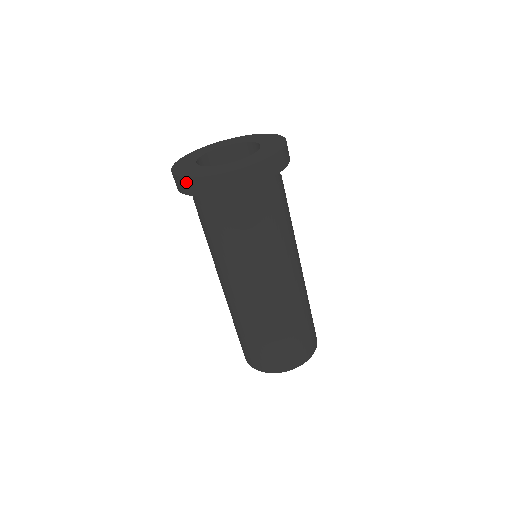
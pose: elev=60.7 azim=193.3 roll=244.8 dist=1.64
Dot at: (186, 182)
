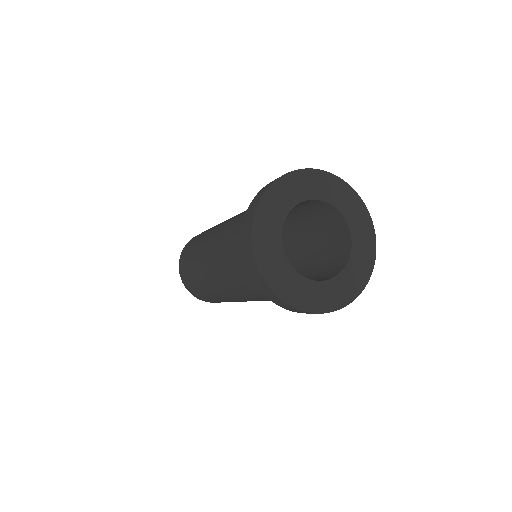
Dot at: (253, 264)
